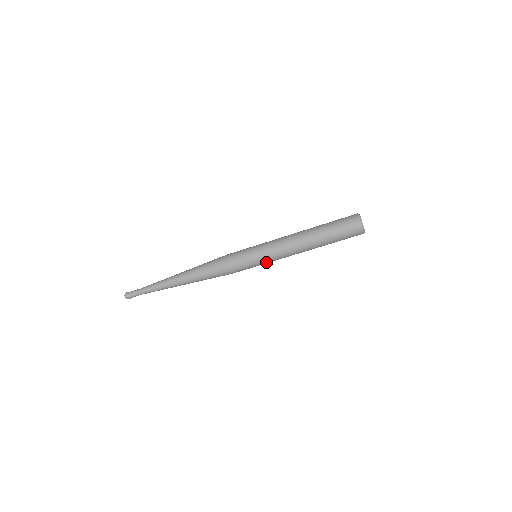
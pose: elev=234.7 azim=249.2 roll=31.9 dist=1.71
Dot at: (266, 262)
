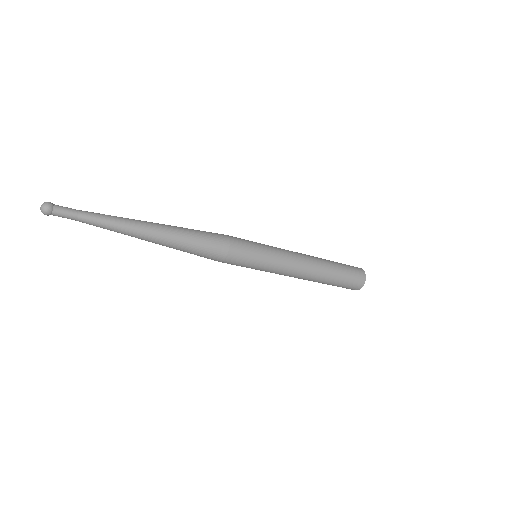
Dot at: (262, 270)
